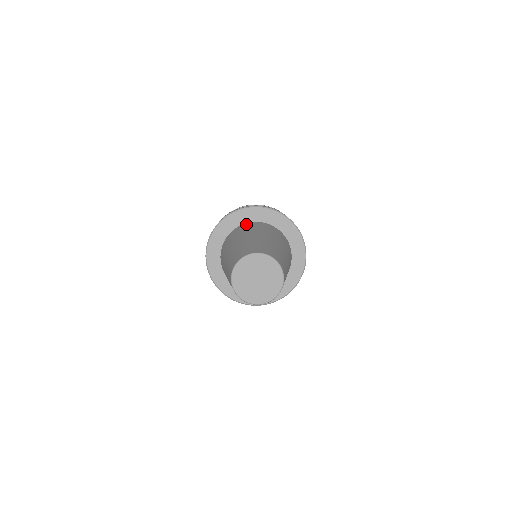
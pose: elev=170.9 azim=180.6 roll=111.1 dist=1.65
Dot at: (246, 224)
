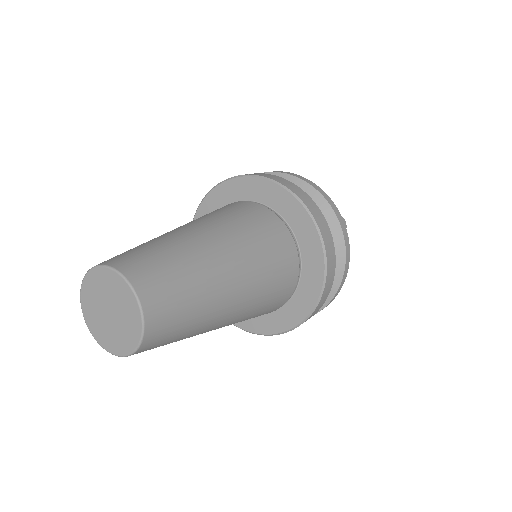
Dot at: occluded
